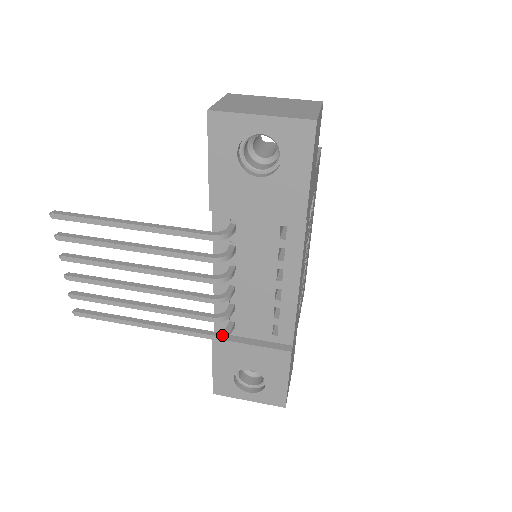
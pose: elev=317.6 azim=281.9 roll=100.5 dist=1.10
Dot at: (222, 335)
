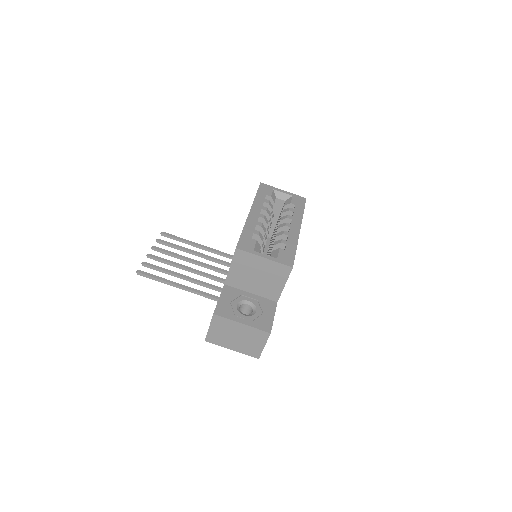
Dot at: occluded
